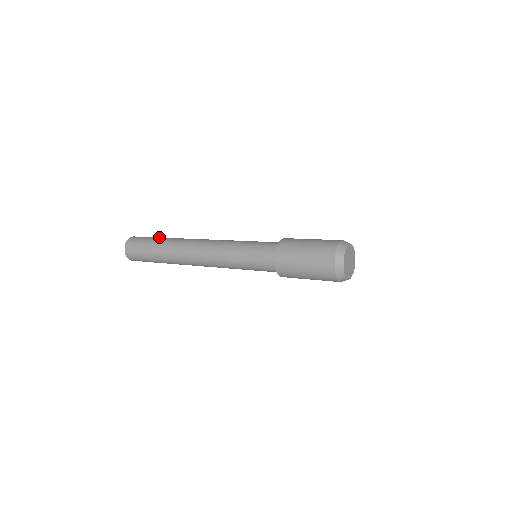
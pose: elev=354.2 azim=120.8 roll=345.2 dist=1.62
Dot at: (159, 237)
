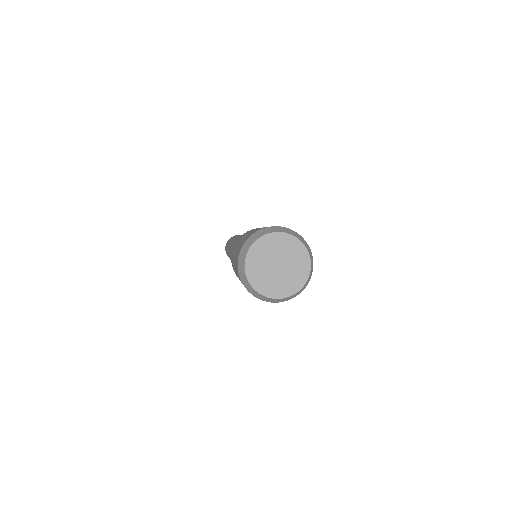
Dot at: (235, 236)
